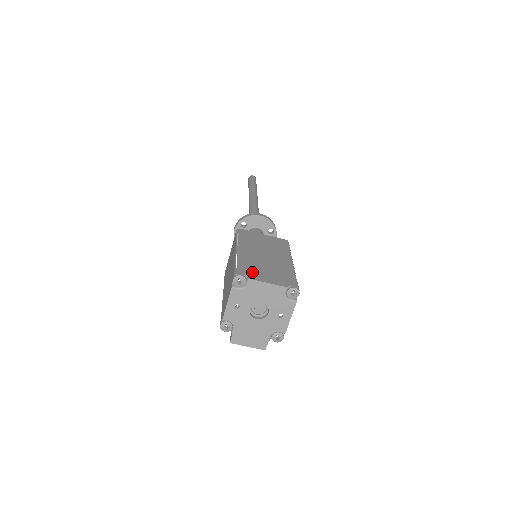
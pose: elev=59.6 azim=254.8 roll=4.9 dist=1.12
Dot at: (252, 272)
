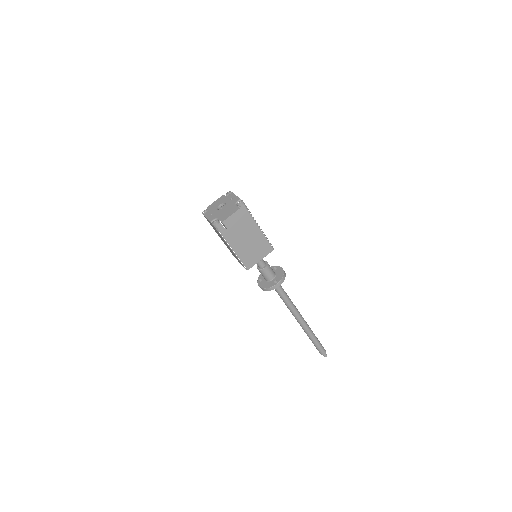
Dot at: occluded
